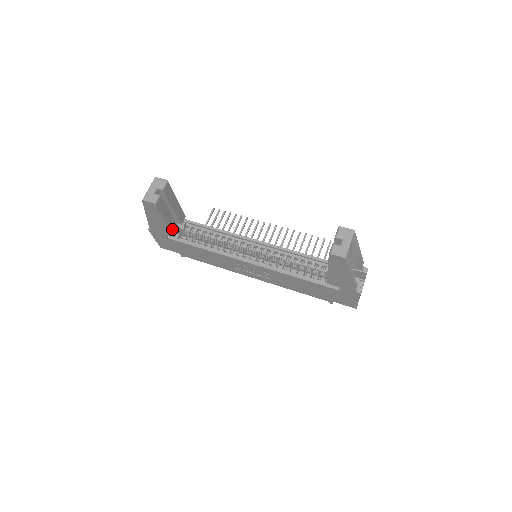
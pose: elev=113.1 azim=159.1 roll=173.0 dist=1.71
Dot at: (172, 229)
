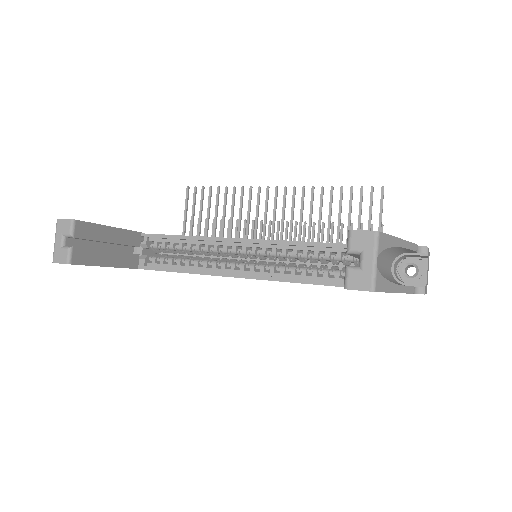
Dot at: (126, 264)
